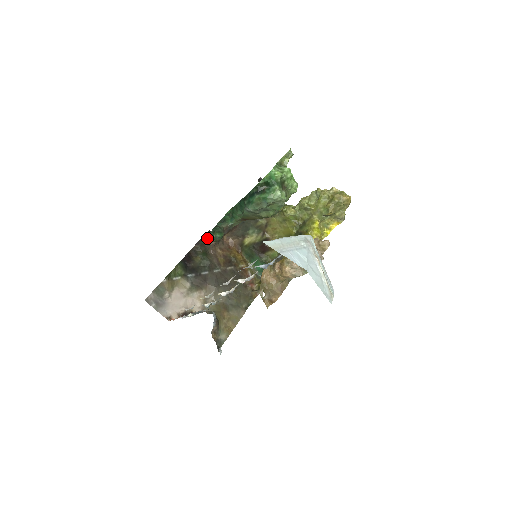
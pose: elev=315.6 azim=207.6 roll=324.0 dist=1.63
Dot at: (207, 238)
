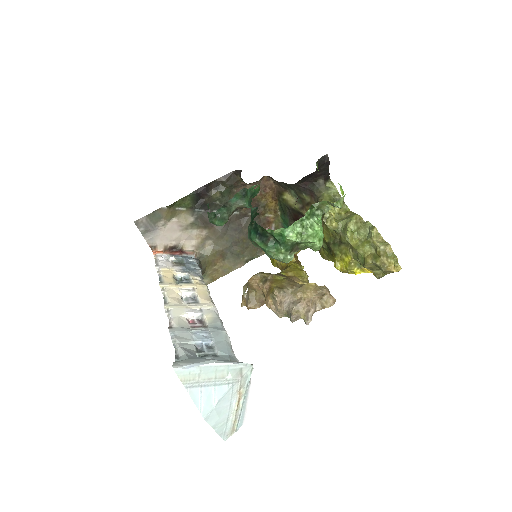
Dot at: (208, 215)
